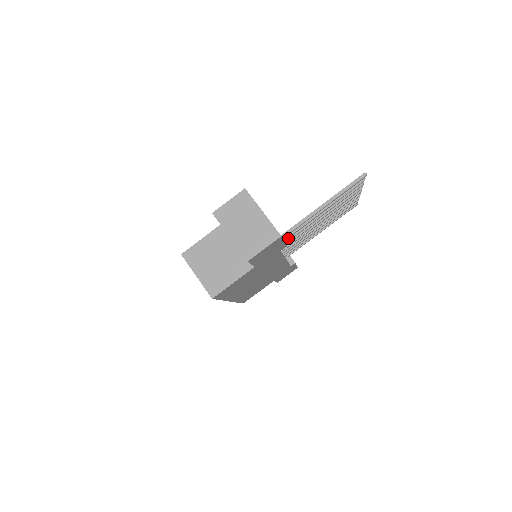
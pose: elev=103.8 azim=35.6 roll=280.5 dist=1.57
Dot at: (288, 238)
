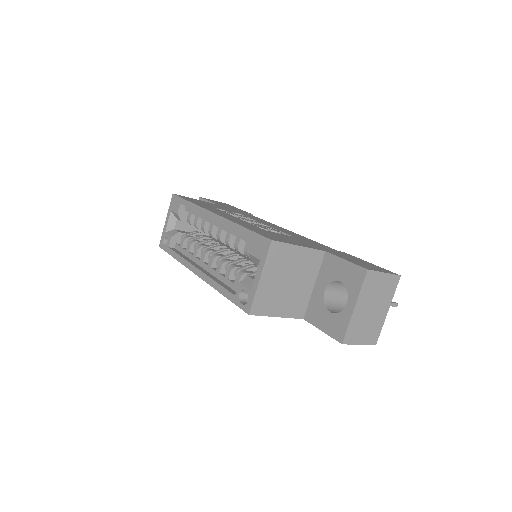
Dot at: occluded
